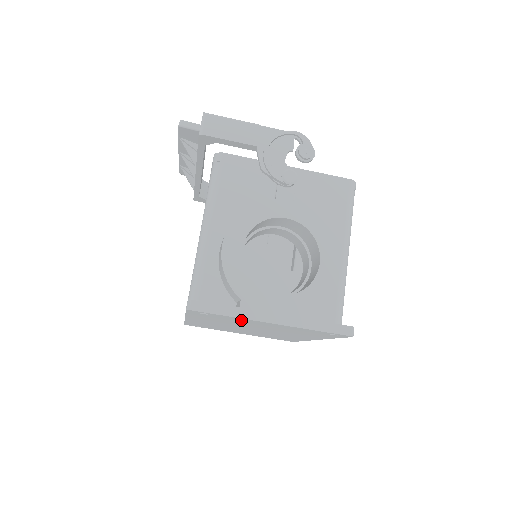
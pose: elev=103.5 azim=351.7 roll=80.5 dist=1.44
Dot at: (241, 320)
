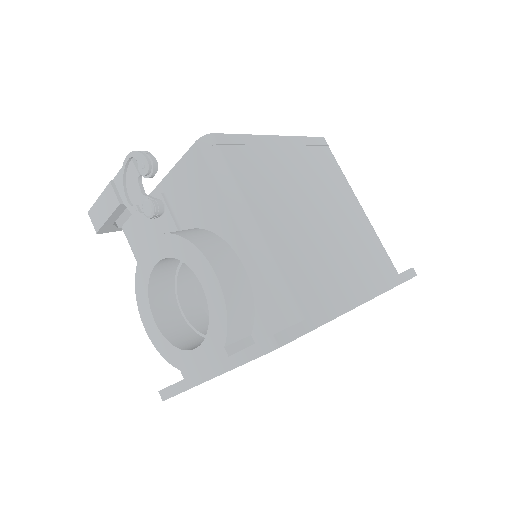
Dot at: occluded
